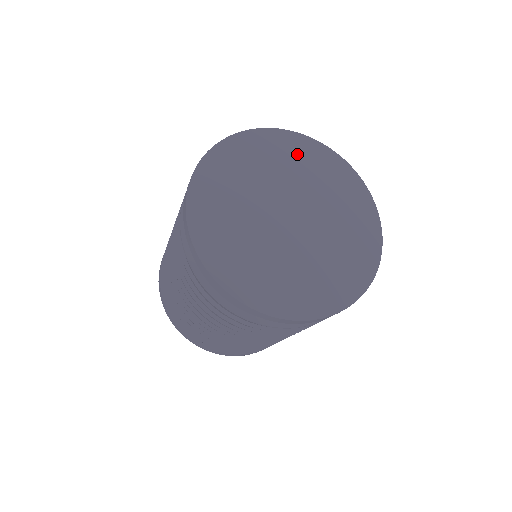
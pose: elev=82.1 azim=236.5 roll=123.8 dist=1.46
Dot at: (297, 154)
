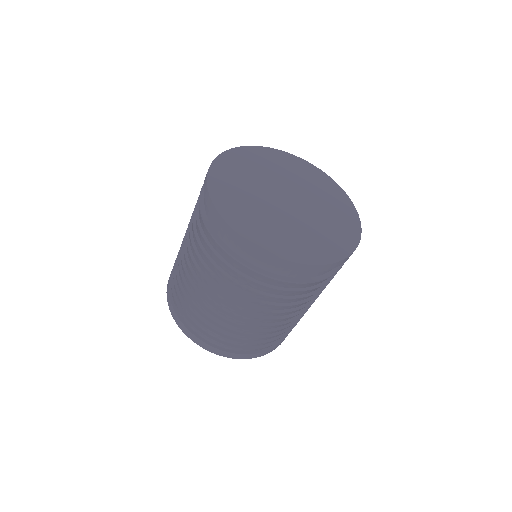
Dot at: (284, 163)
